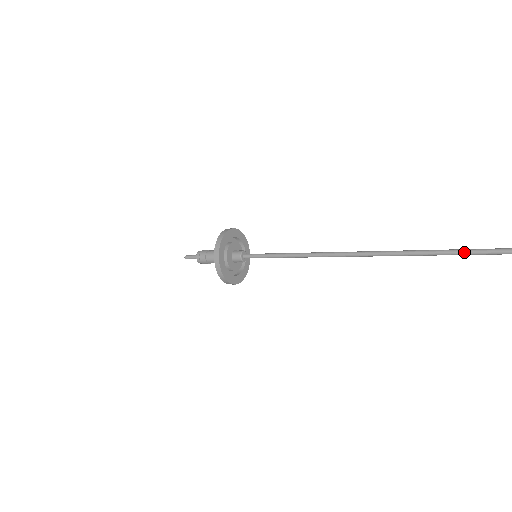
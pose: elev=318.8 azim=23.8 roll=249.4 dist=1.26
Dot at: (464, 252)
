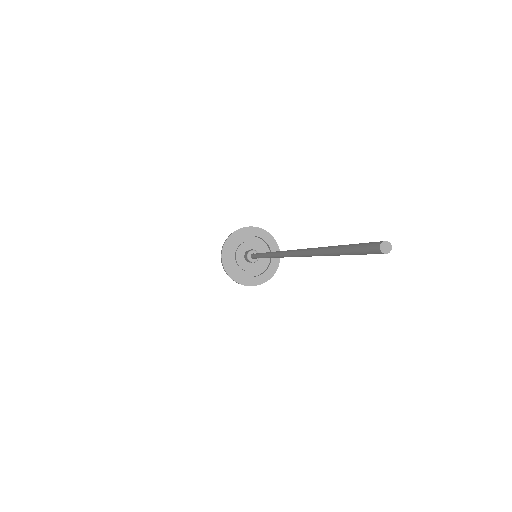
Dot at: (323, 248)
